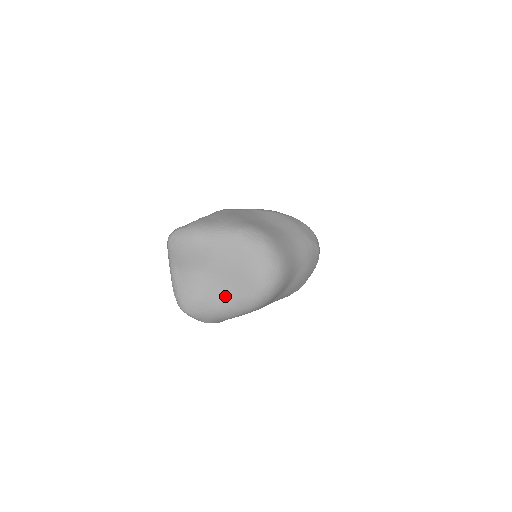
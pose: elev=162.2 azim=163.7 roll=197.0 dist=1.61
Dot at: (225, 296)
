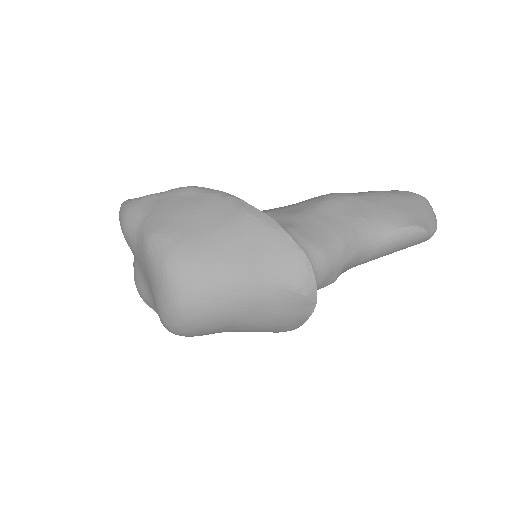
Dot at: (153, 302)
